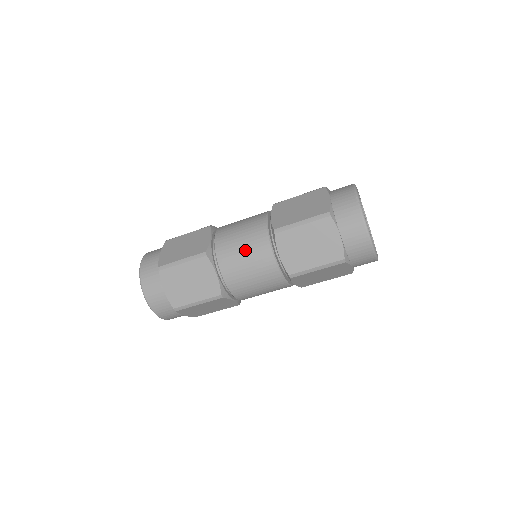
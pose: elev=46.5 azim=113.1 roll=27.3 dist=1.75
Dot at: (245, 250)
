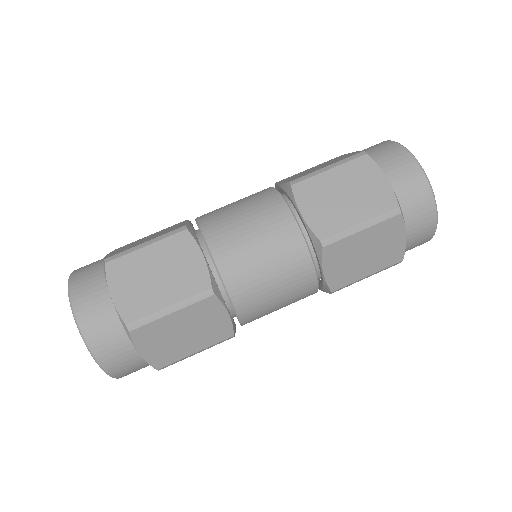
Dot at: (247, 216)
